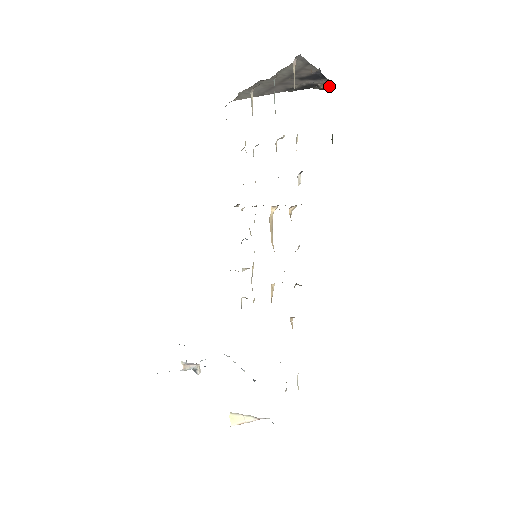
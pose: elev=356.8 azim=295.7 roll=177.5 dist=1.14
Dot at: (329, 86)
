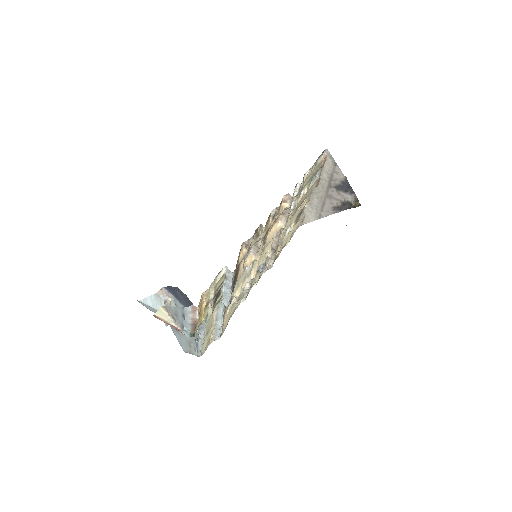
Dot at: (357, 202)
